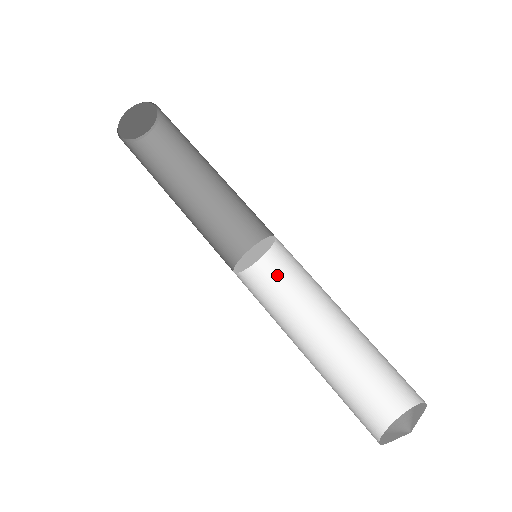
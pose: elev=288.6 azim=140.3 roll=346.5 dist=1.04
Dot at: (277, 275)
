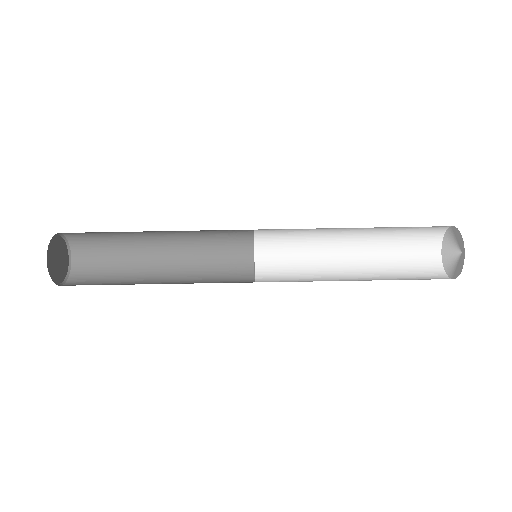
Dot at: (278, 234)
